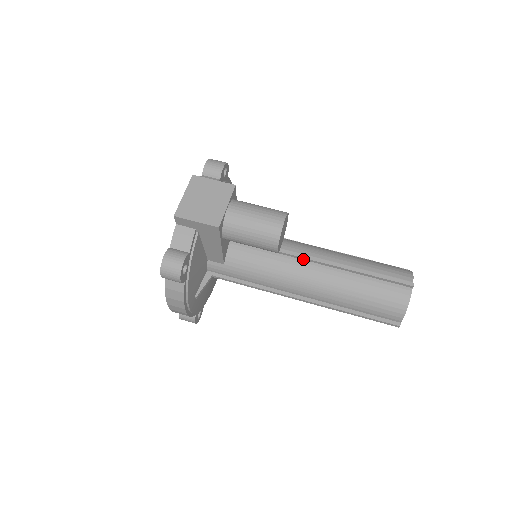
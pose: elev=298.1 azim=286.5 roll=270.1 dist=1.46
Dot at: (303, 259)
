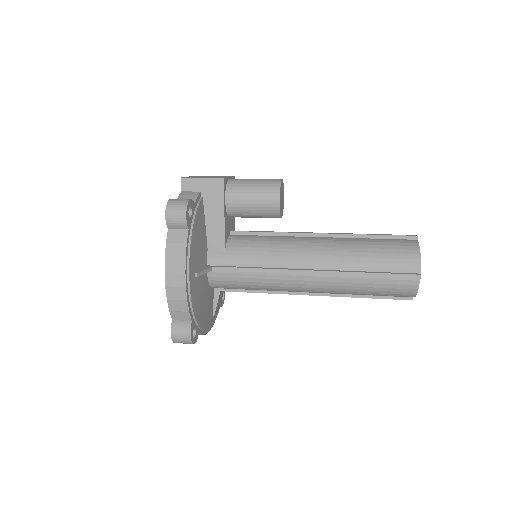
Dot at: (304, 236)
